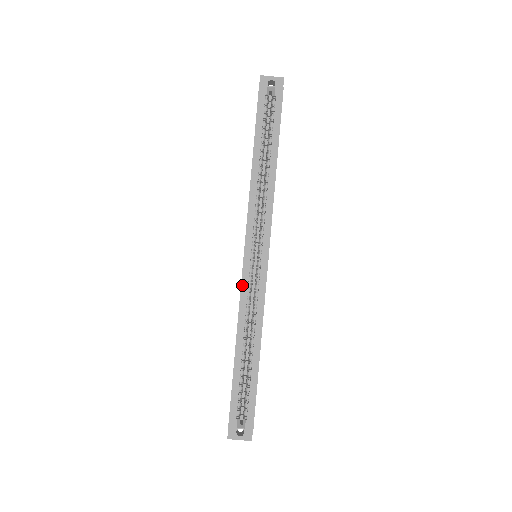
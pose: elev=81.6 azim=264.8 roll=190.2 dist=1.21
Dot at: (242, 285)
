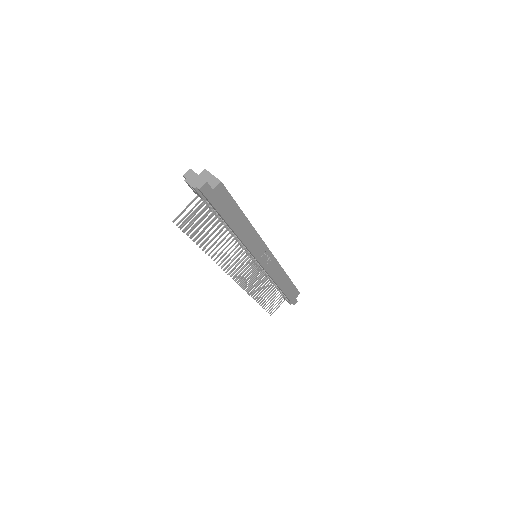
Dot at: occluded
